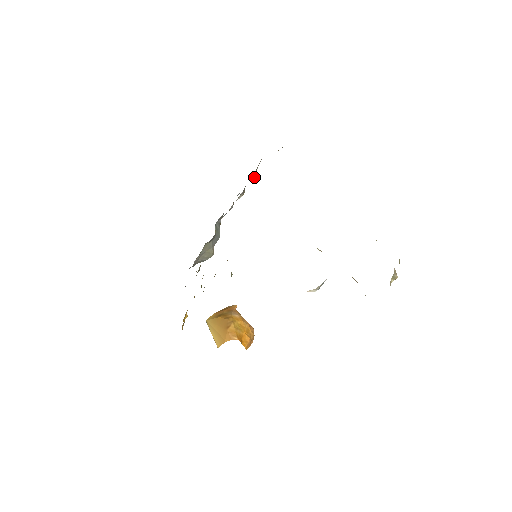
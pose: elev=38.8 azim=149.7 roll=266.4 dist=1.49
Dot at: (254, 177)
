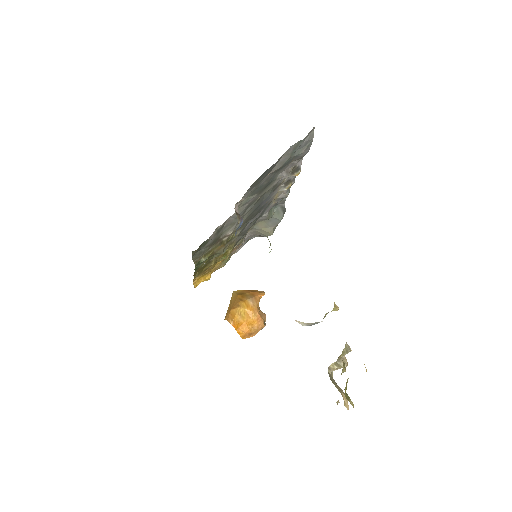
Dot at: (294, 173)
